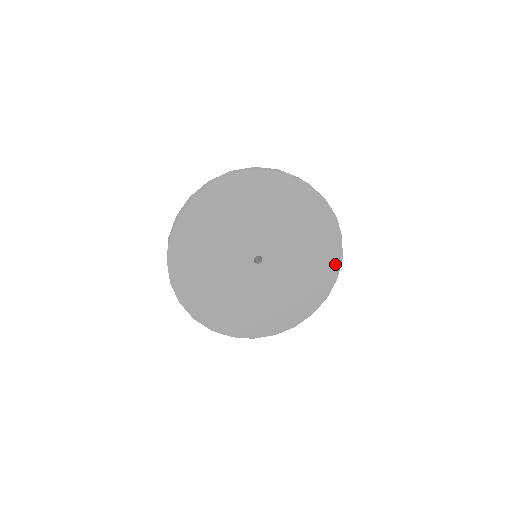
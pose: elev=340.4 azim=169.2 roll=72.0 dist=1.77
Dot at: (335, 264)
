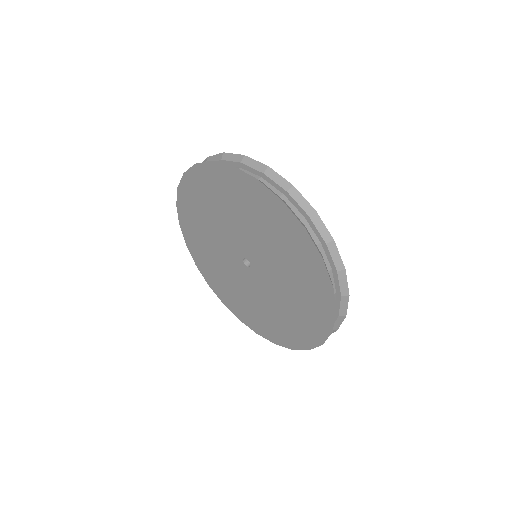
Dot at: (284, 342)
